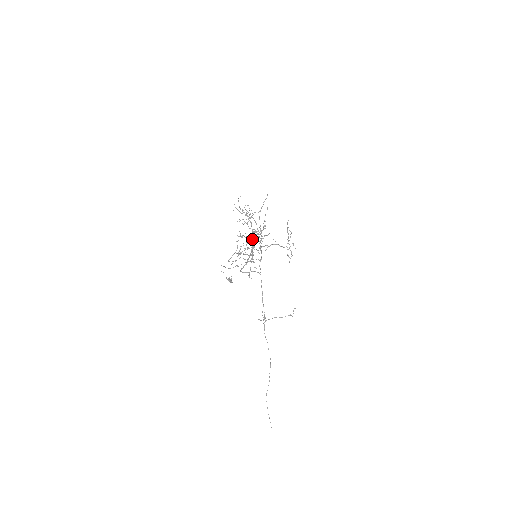
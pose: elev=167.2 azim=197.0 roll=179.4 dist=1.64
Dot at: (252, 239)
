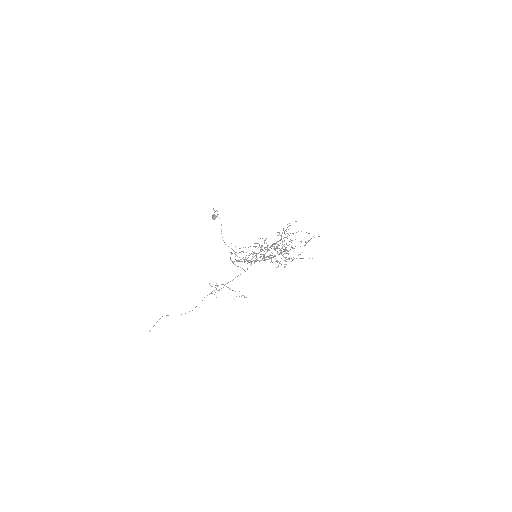
Dot at: (267, 248)
